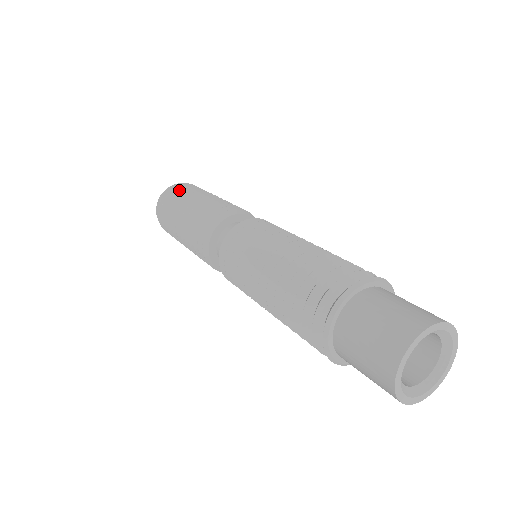
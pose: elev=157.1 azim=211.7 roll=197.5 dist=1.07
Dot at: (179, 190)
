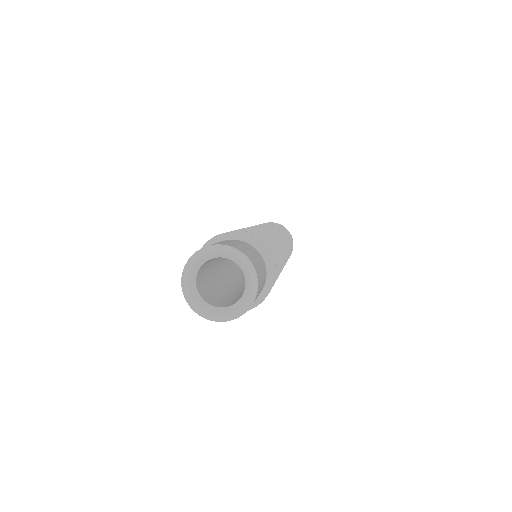
Dot at: occluded
